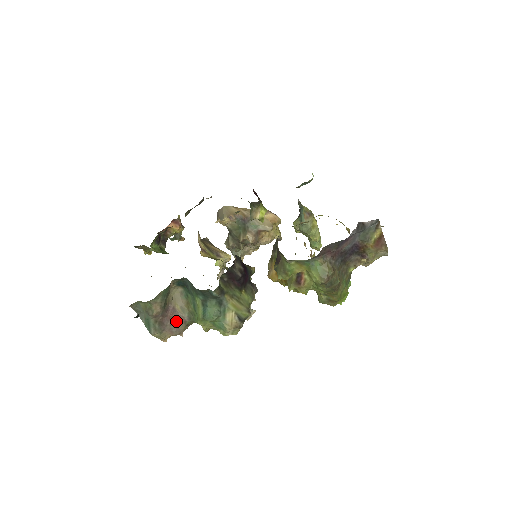
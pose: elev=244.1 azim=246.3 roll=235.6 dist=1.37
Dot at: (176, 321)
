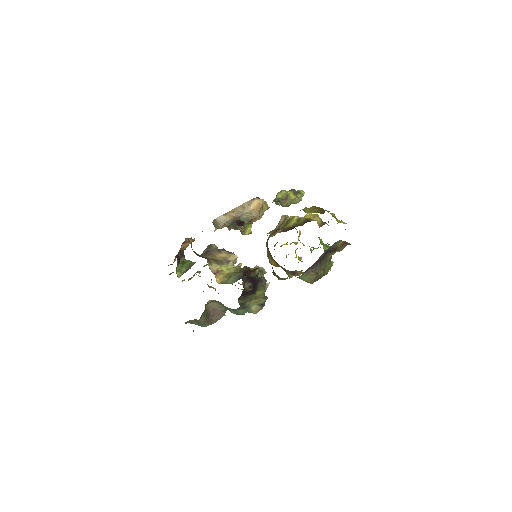
Dot at: (218, 314)
